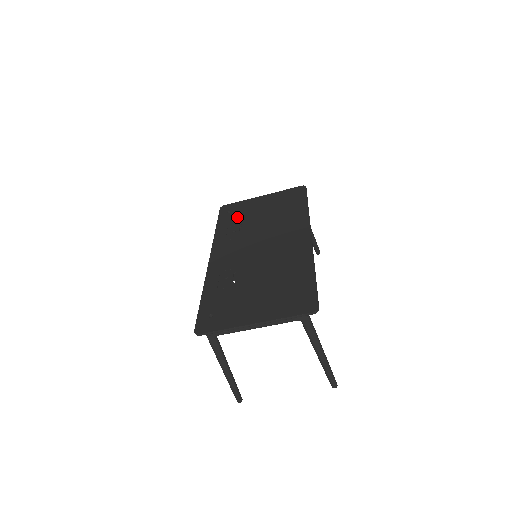
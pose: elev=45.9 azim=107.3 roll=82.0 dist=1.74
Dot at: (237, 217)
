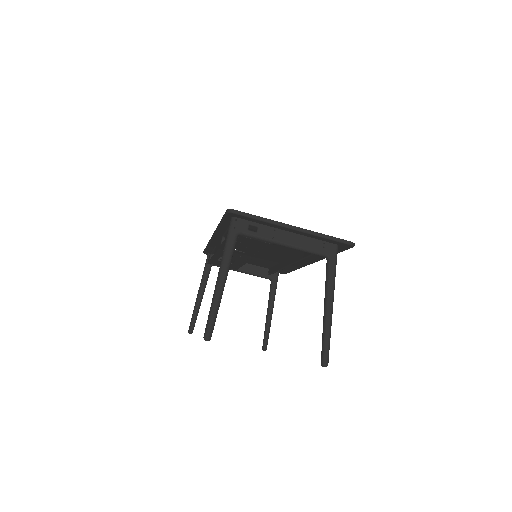
Dot at: occluded
